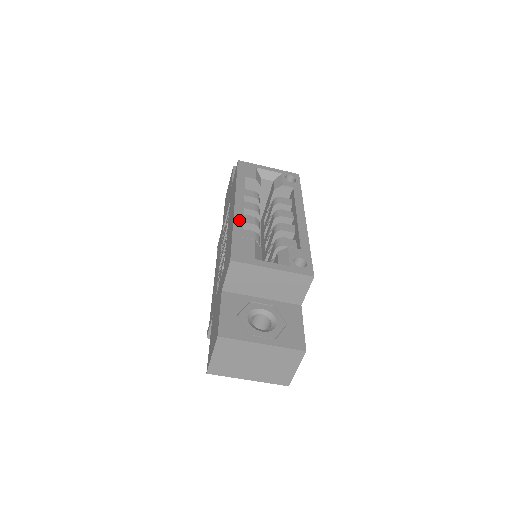
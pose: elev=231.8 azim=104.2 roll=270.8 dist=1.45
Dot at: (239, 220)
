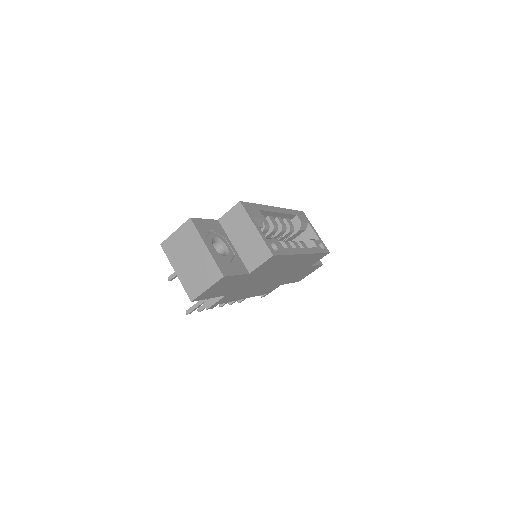
Dot at: (267, 208)
